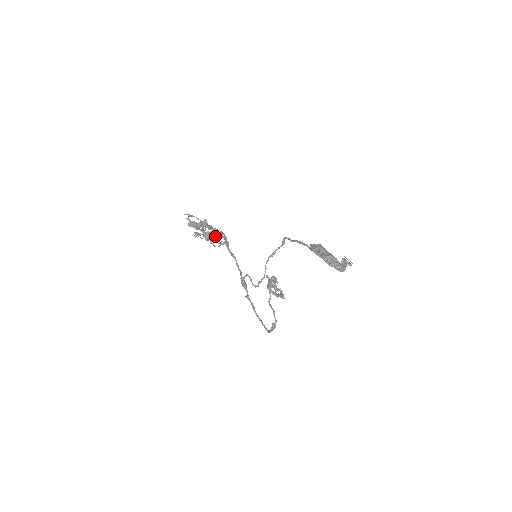
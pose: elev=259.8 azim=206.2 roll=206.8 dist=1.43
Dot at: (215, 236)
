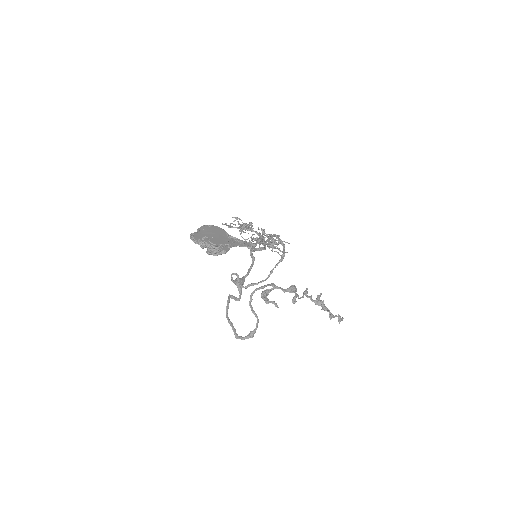
Dot at: occluded
